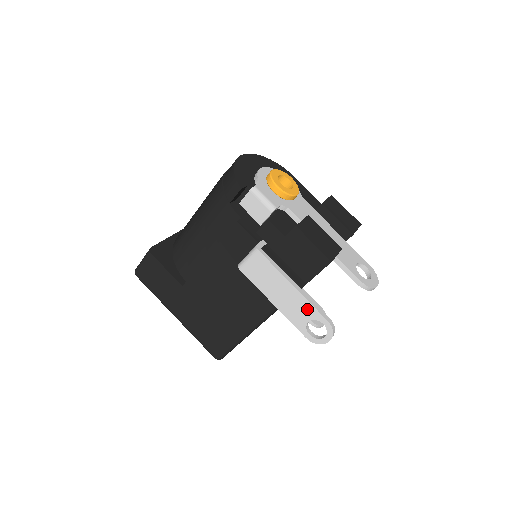
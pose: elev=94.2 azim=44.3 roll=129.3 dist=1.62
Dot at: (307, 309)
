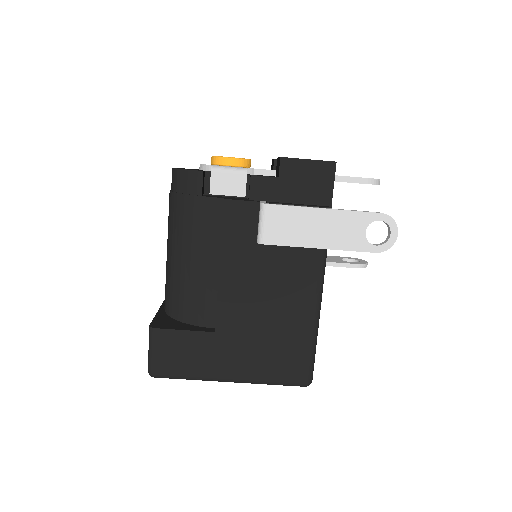
Dot at: (354, 220)
